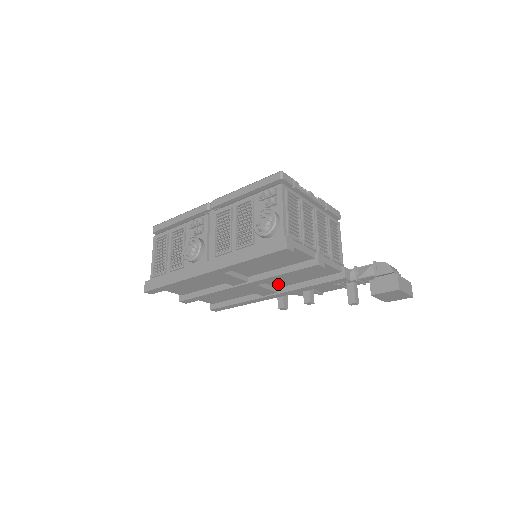
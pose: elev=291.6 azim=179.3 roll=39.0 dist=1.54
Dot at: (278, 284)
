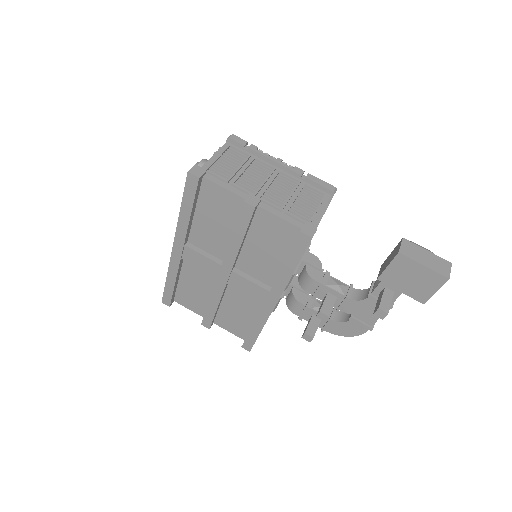
Dot at: (265, 277)
